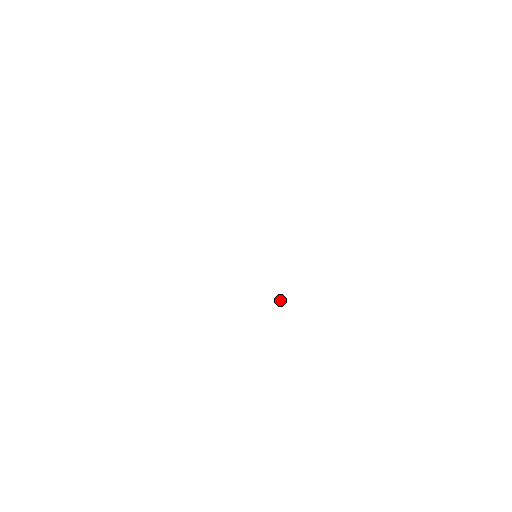
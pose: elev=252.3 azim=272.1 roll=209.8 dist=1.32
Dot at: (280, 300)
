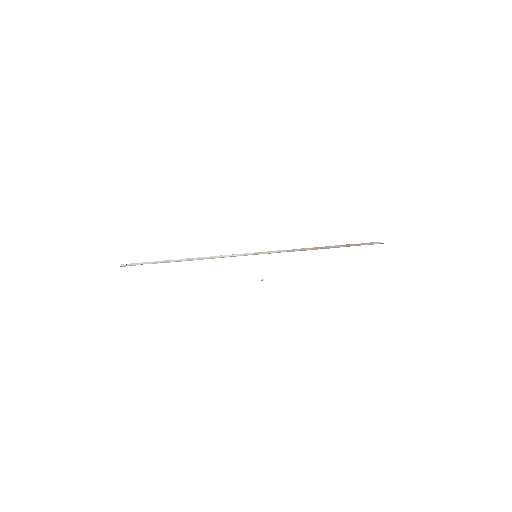
Dot at: occluded
